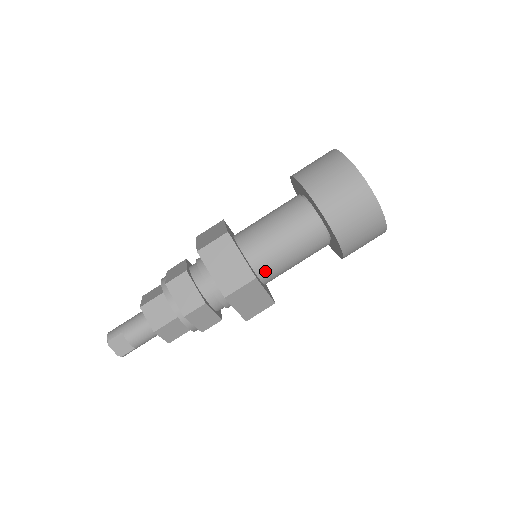
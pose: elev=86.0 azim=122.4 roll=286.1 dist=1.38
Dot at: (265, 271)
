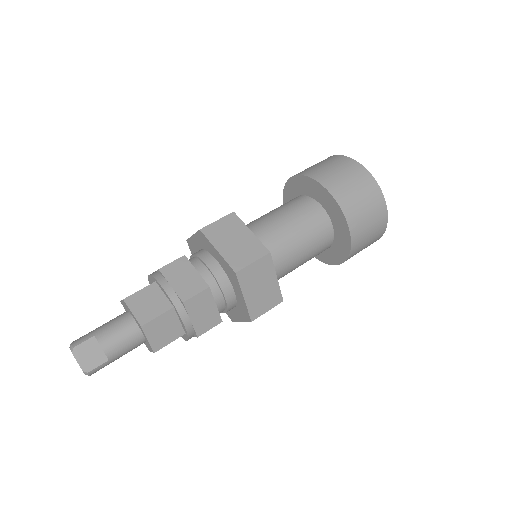
Dot at: (273, 259)
